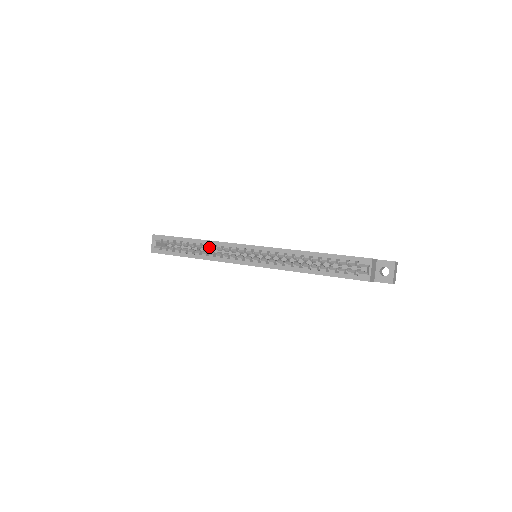
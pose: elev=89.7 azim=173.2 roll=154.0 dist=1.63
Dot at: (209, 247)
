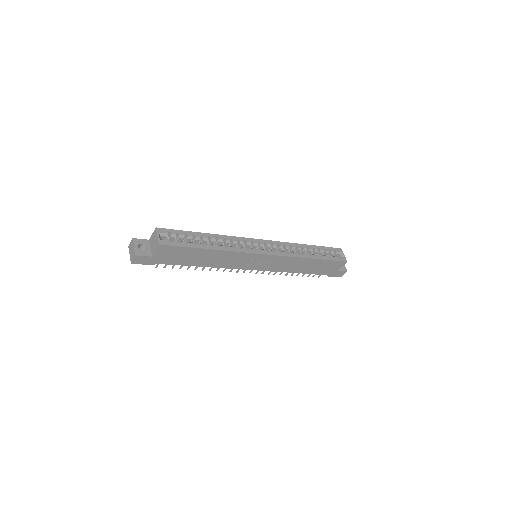
Dot at: (222, 242)
